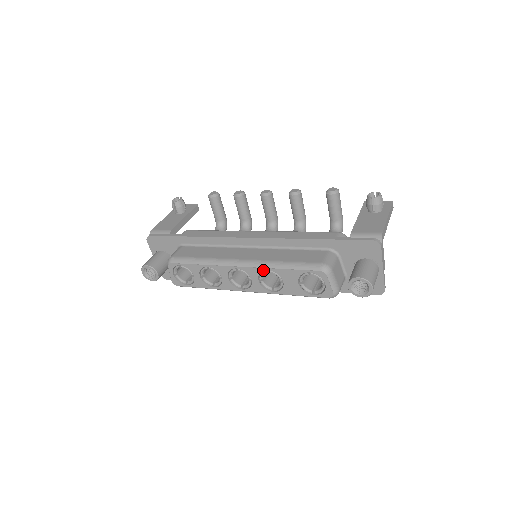
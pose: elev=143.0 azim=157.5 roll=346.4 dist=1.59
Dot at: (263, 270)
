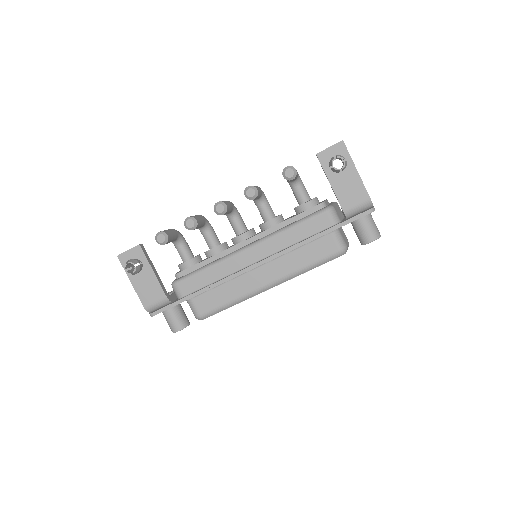
Dot at: (292, 278)
